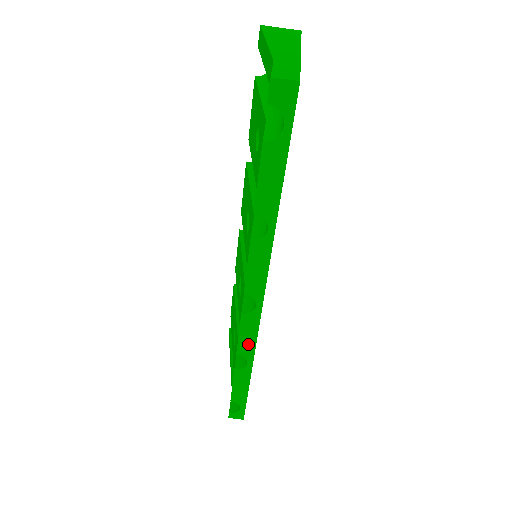
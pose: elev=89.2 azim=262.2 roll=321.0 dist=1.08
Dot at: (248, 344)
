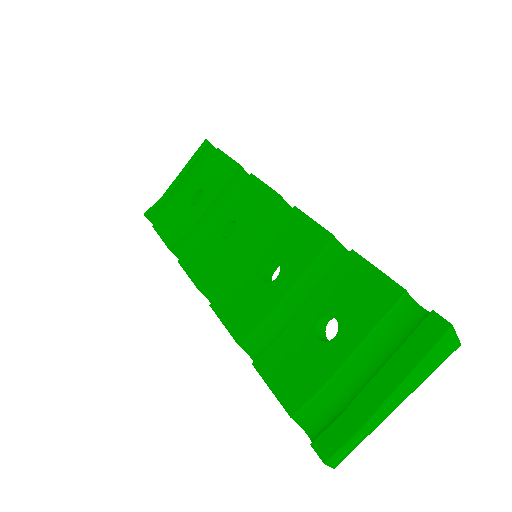
Dot at: occluded
